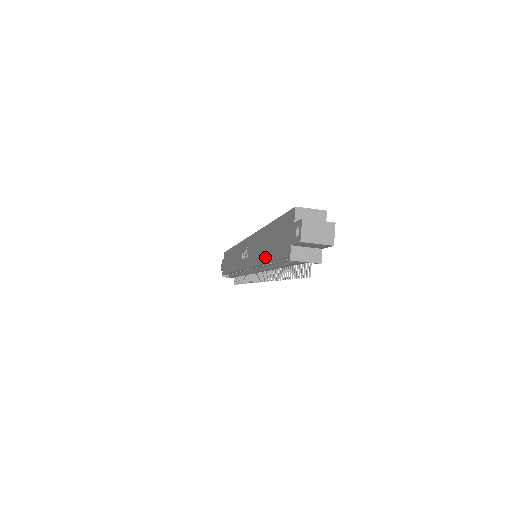
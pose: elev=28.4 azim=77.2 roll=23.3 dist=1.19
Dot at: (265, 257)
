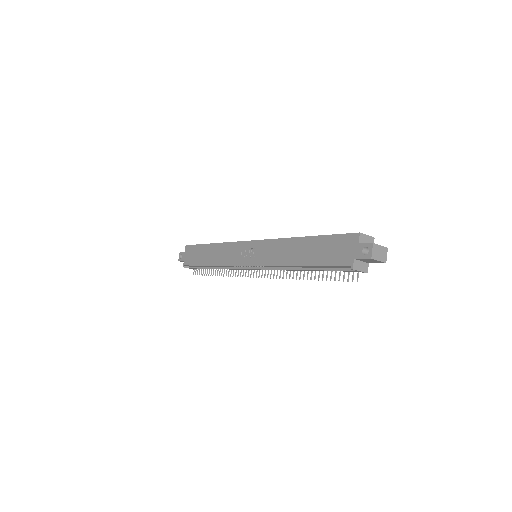
Dot at: (300, 261)
